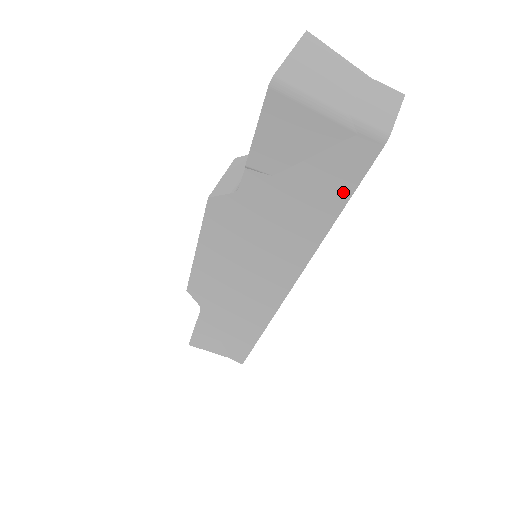
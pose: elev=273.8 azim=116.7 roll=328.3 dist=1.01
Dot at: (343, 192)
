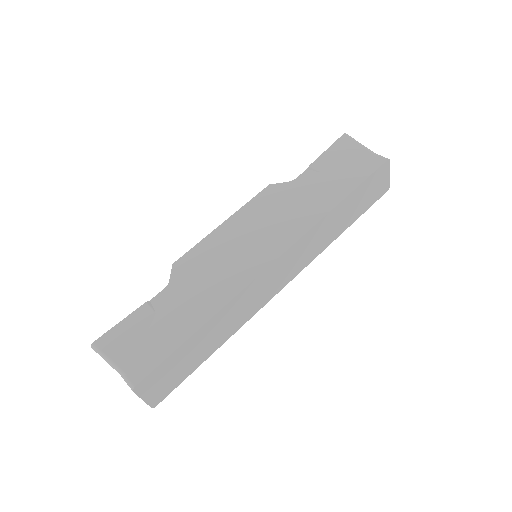
Dot at: (359, 180)
